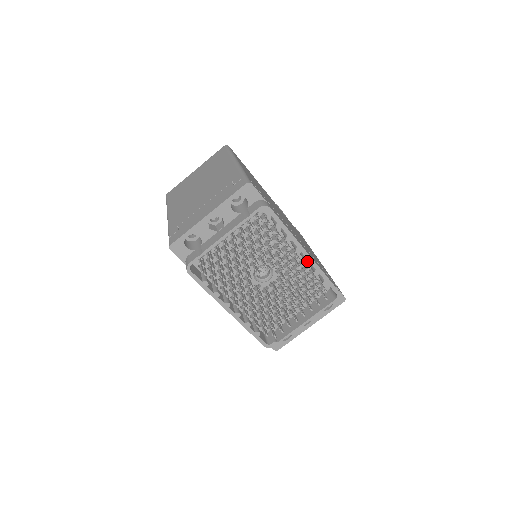
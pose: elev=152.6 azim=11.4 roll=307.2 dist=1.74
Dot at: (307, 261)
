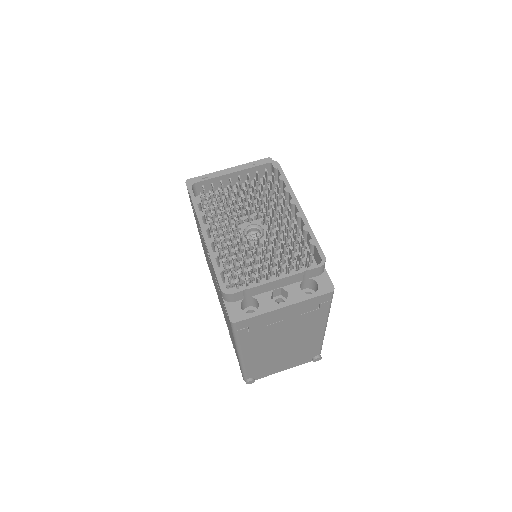
Dot at: (298, 214)
